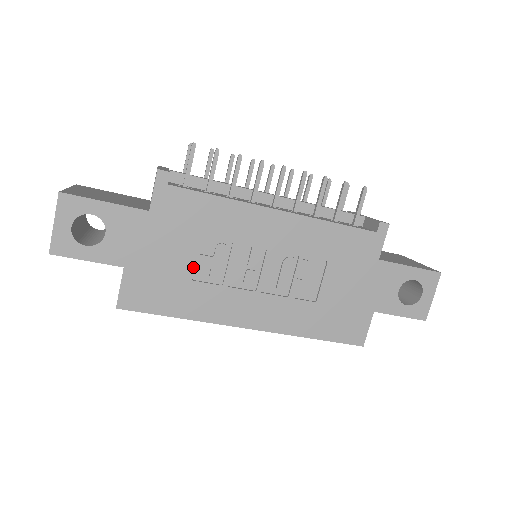
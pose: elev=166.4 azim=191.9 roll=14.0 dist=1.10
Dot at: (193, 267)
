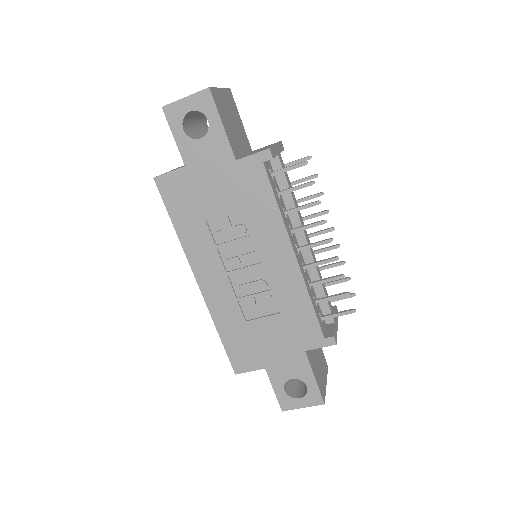
Dot at: (216, 216)
